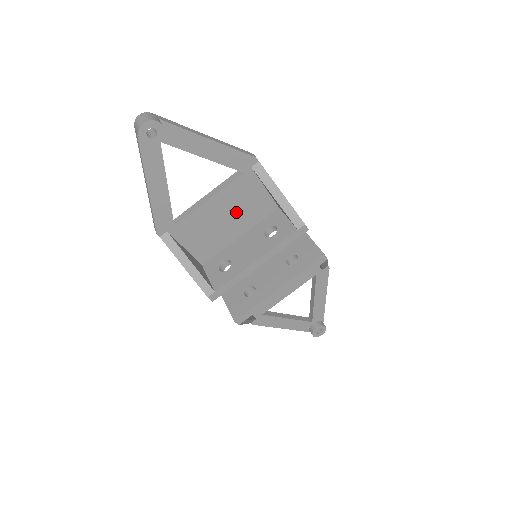
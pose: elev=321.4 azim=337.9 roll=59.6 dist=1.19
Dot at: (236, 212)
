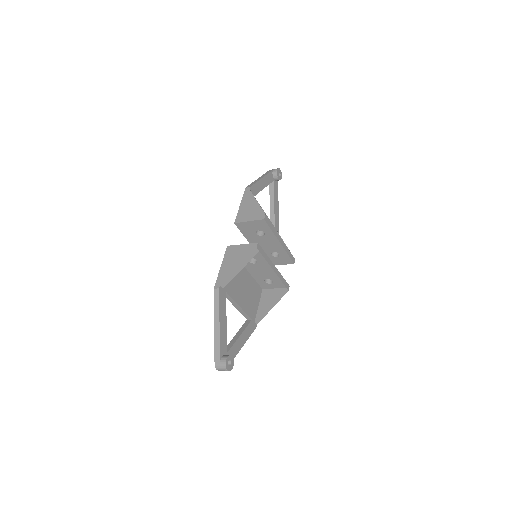
Dot at: occluded
